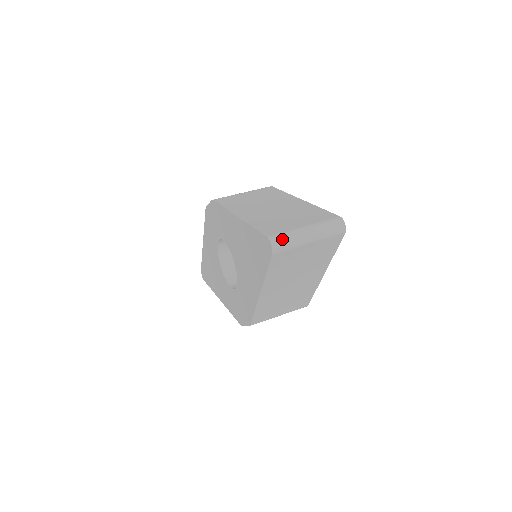
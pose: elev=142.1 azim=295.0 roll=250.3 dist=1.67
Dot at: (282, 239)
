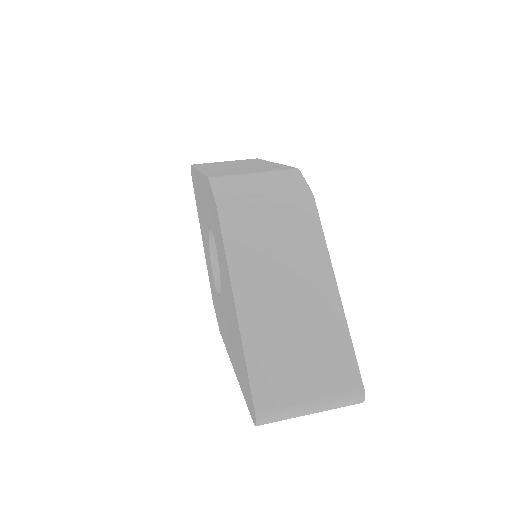
Dot at: (273, 419)
